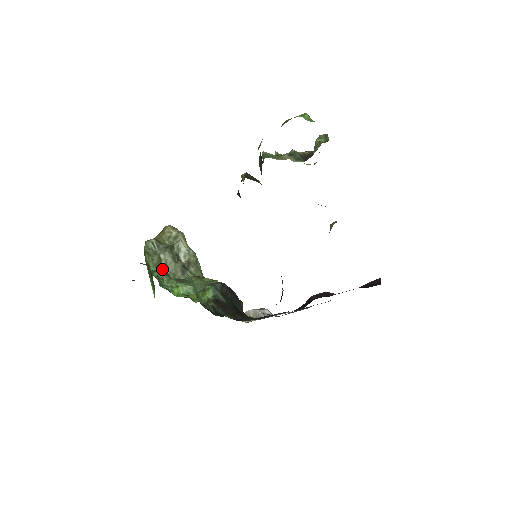
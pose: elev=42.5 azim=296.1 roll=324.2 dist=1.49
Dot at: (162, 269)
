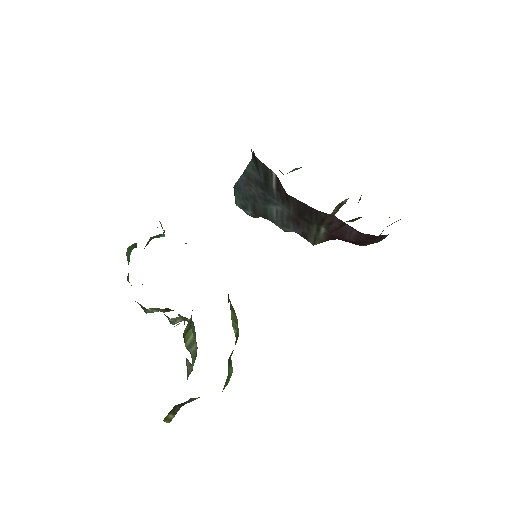
Dot at: (142, 308)
